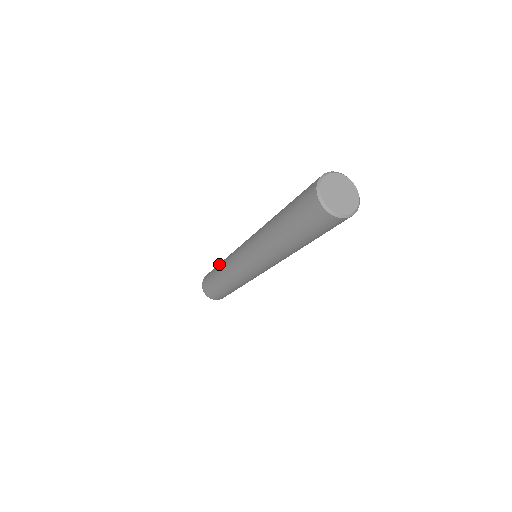
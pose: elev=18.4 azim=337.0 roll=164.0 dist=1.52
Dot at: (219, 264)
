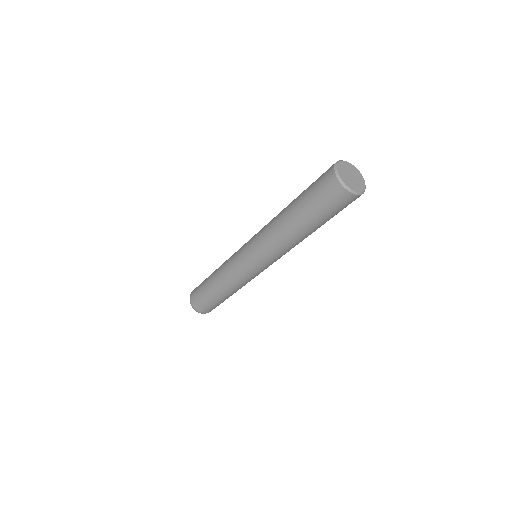
Dot at: occluded
